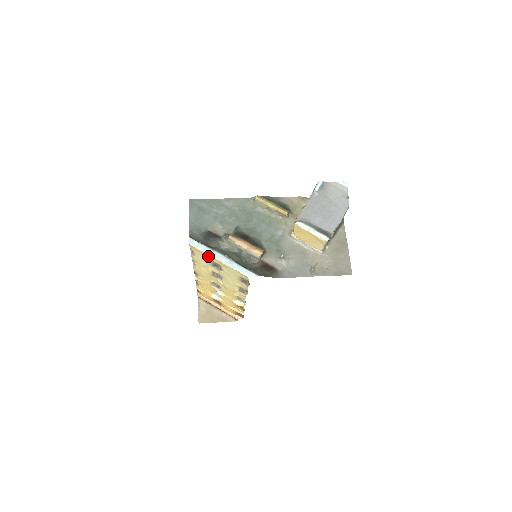
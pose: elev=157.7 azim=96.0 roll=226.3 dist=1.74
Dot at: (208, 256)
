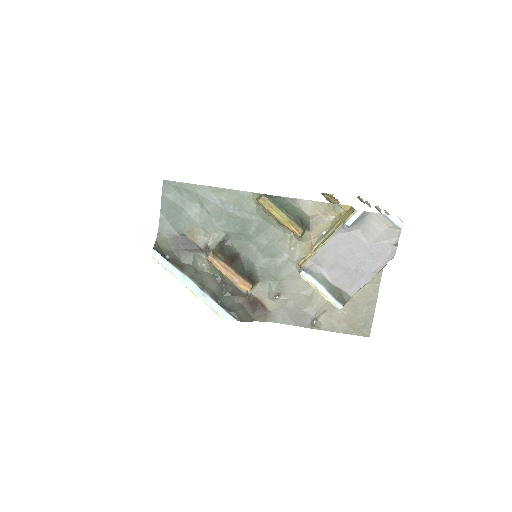
Dot at: occluded
